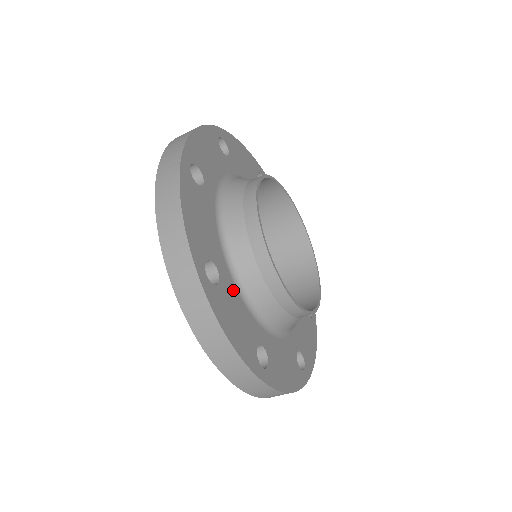
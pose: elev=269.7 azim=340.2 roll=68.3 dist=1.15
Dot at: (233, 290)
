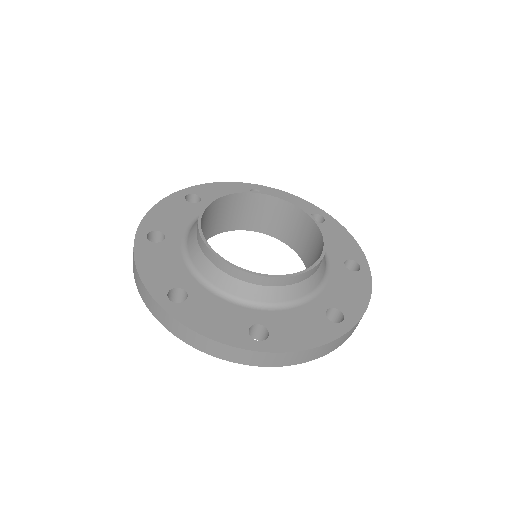
Dot at: (277, 315)
